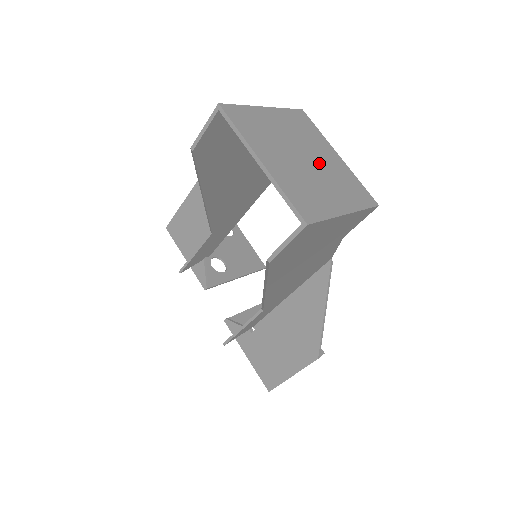
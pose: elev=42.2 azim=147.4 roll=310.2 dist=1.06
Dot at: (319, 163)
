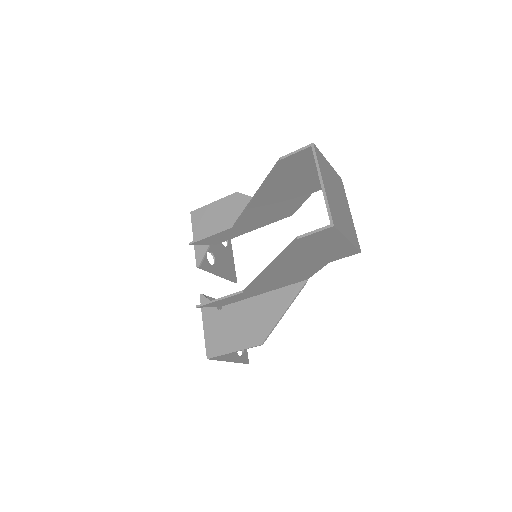
Dot at: (343, 208)
